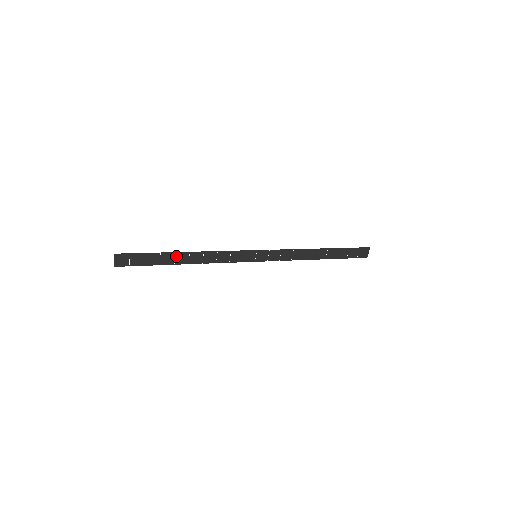
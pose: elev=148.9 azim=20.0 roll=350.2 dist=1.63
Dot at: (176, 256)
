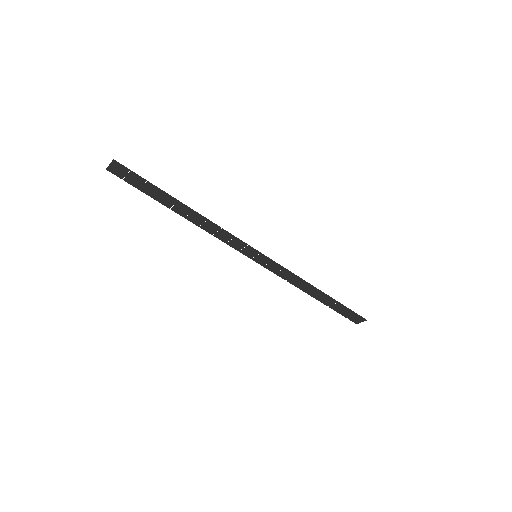
Dot at: (177, 204)
